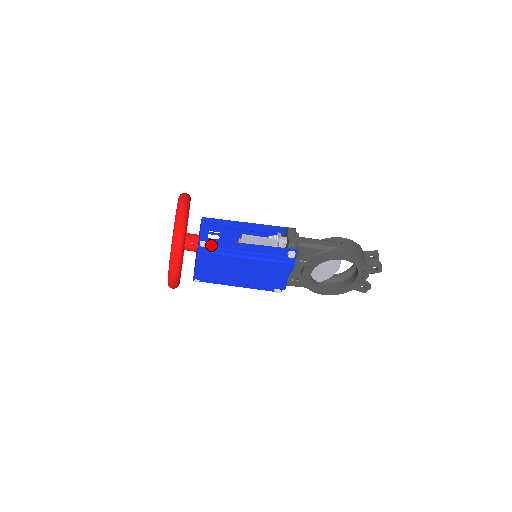
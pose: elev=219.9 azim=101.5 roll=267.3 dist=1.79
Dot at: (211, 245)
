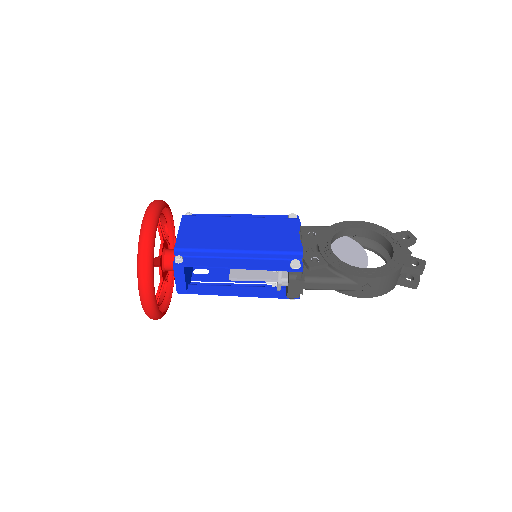
Dot at: occluded
